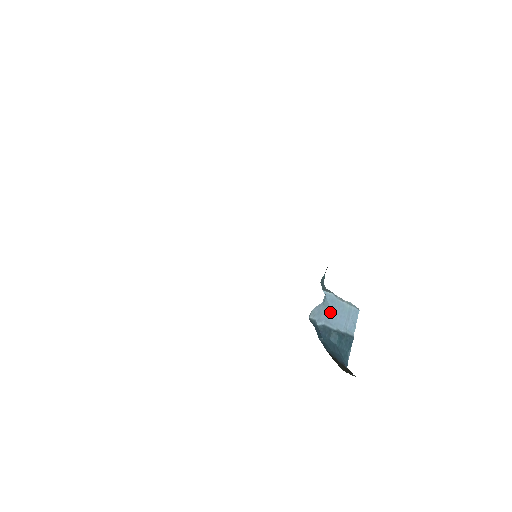
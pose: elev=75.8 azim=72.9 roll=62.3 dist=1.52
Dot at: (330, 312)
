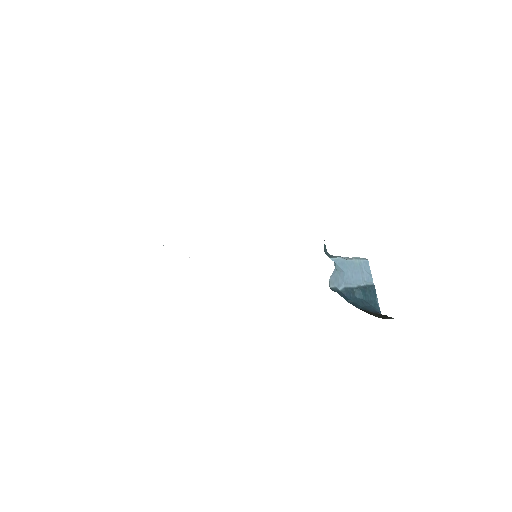
Dot at: (345, 274)
